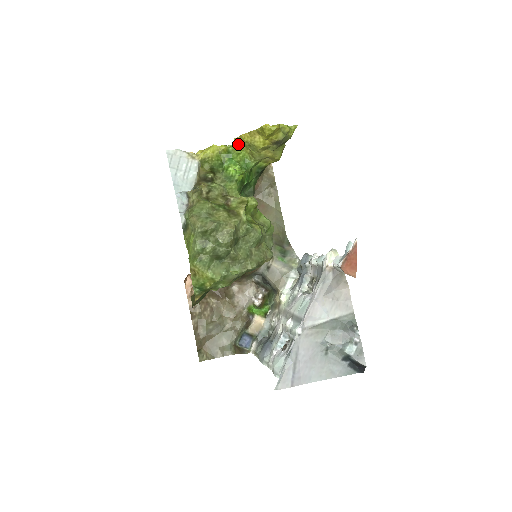
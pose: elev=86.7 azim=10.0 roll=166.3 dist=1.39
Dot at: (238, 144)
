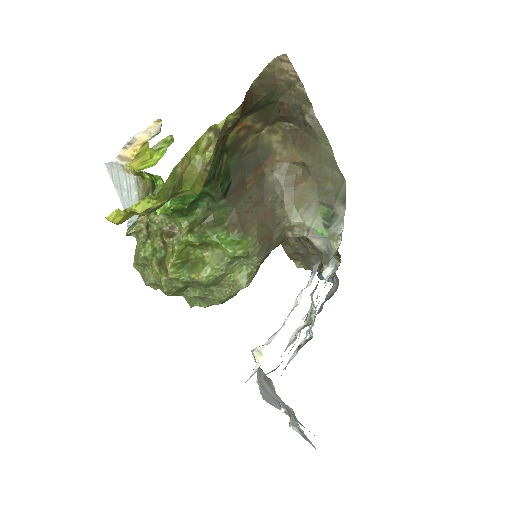
Dot at: occluded
